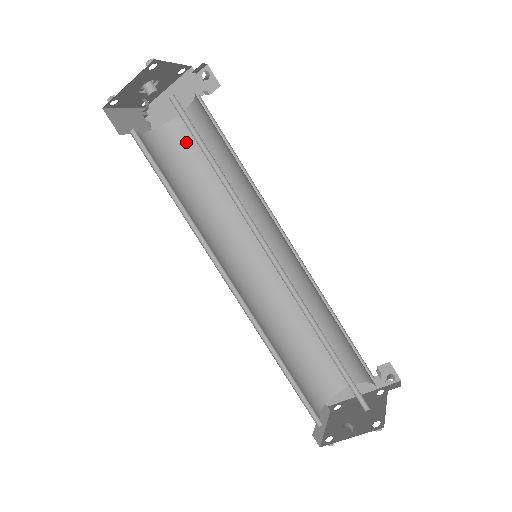
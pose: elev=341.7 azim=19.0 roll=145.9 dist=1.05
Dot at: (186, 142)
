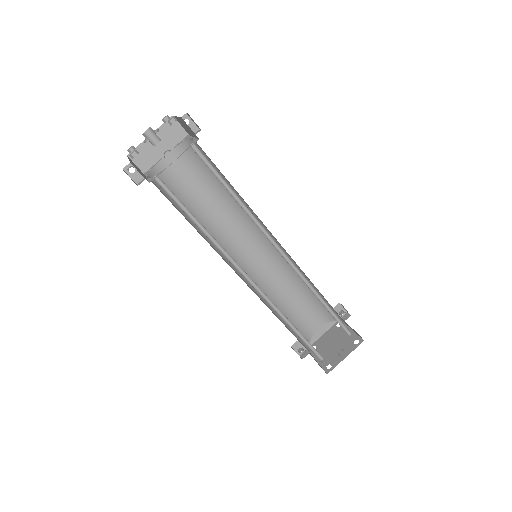
Dot at: (174, 179)
